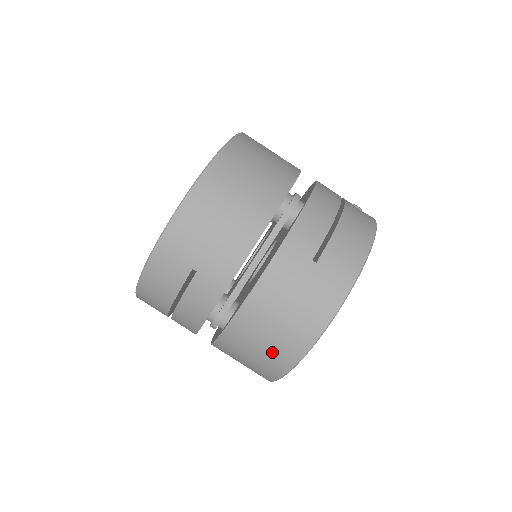
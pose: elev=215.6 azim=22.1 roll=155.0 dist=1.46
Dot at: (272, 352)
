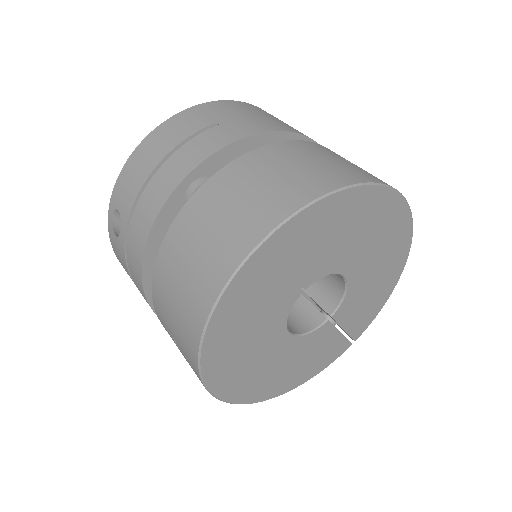
Dot at: (258, 203)
